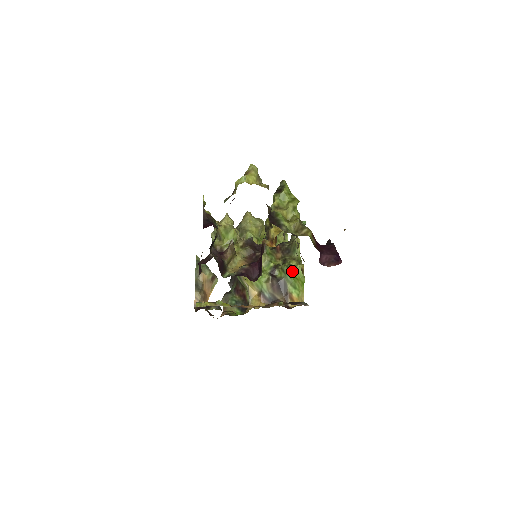
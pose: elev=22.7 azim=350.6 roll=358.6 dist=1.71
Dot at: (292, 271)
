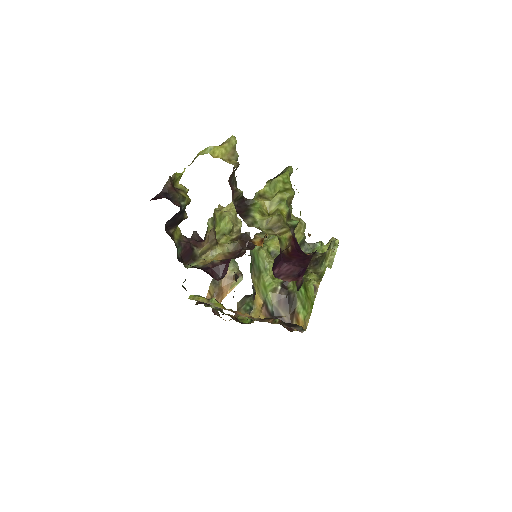
Dot at: (305, 286)
